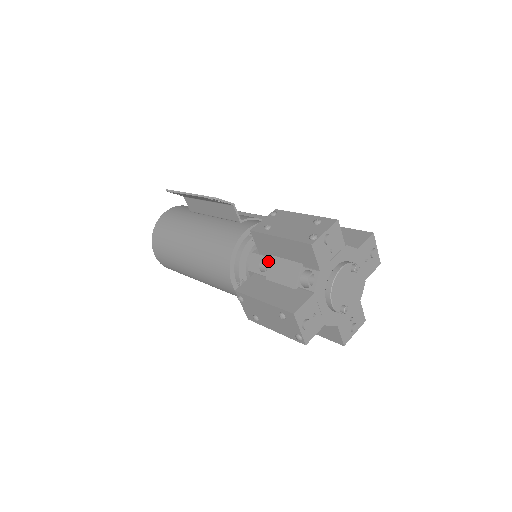
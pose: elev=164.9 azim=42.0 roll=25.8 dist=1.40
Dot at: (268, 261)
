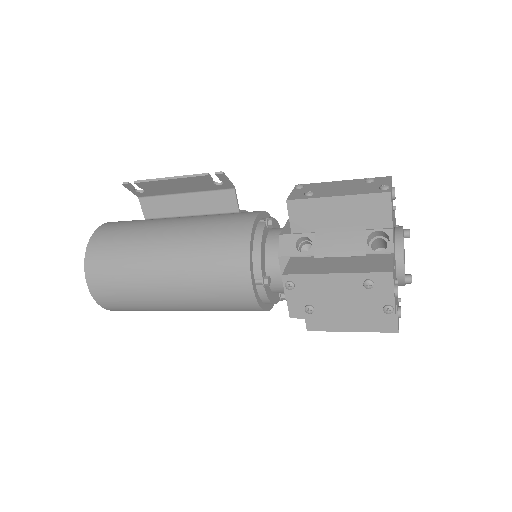
Dot at: (310, 237)
